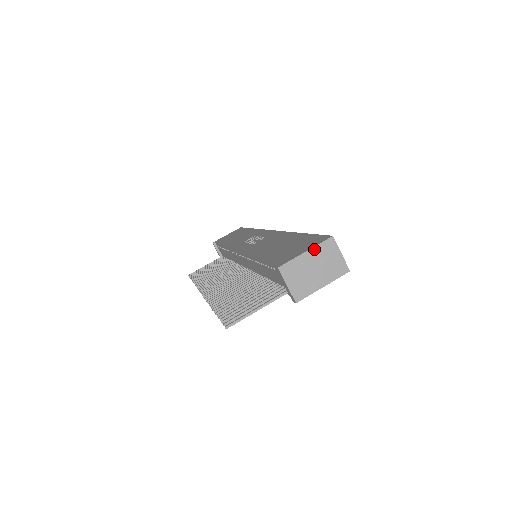
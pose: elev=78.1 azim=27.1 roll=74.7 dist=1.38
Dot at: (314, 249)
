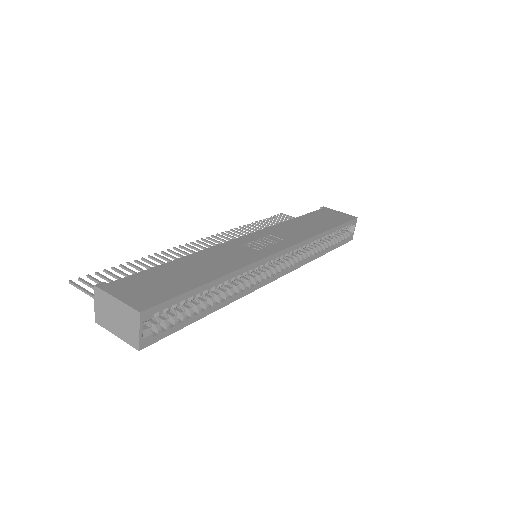
Dot at: (122, 304)
